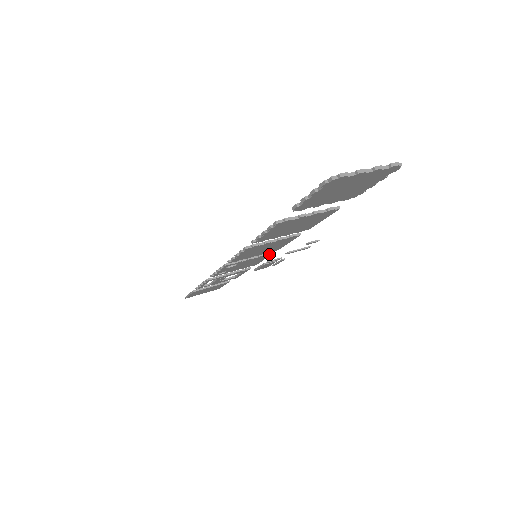
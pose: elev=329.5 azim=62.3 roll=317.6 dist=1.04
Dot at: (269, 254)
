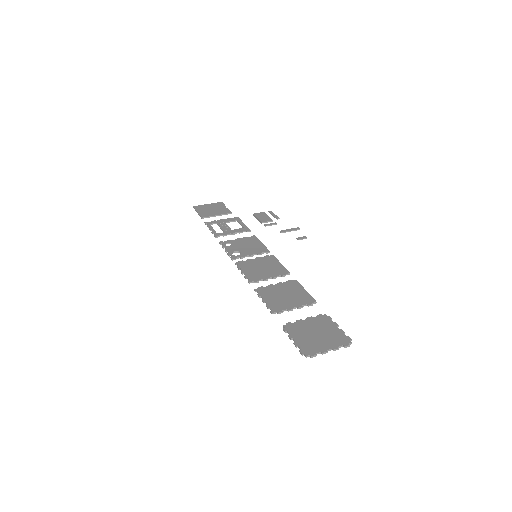
Dot at: (266, 252)
